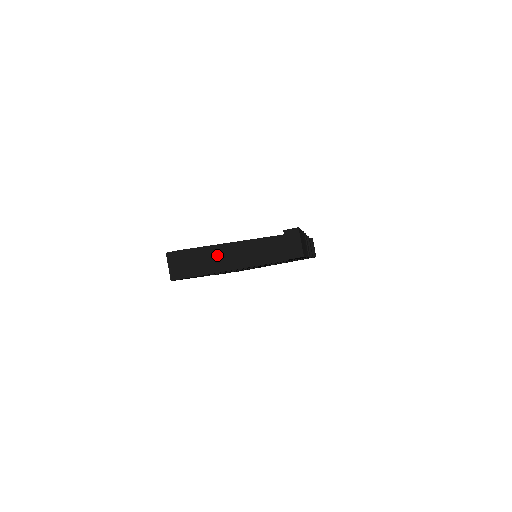
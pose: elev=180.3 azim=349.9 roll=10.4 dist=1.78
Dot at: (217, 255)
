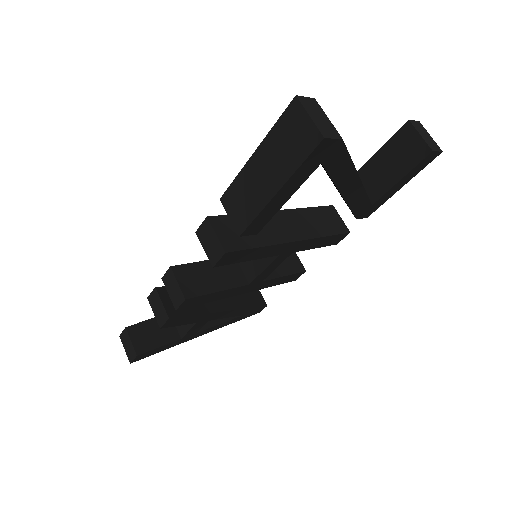
Dot at: occluded
